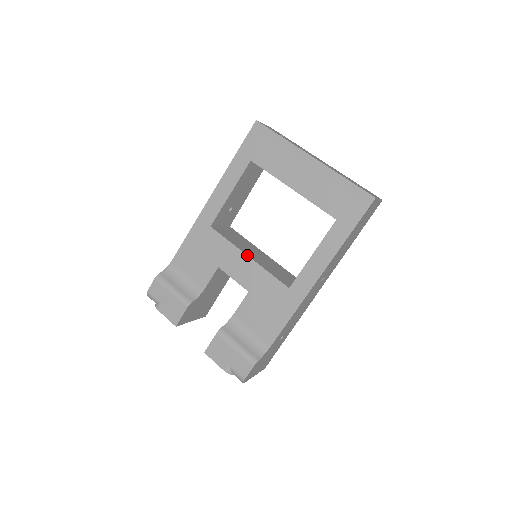
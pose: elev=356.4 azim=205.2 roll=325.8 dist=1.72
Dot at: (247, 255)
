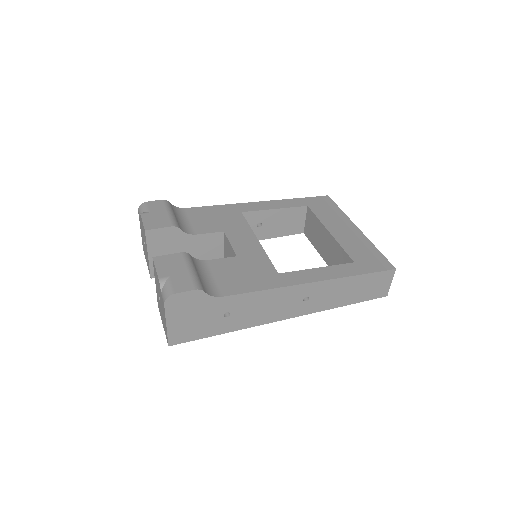
Dot at: occluded
